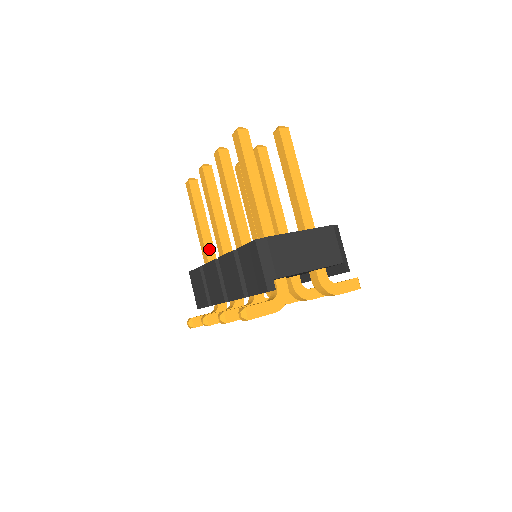
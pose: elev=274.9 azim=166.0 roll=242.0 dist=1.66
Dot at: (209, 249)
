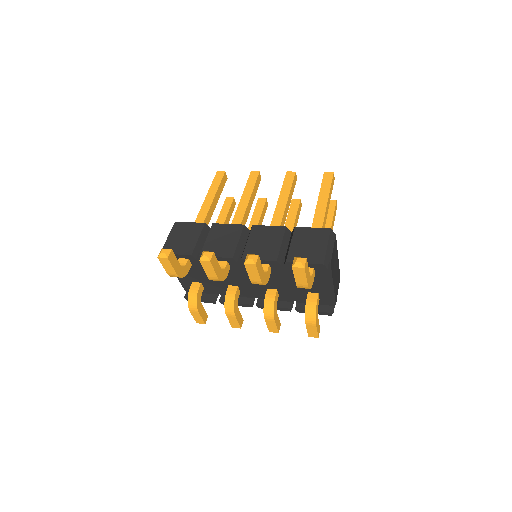
Dot at: (206, 223)
